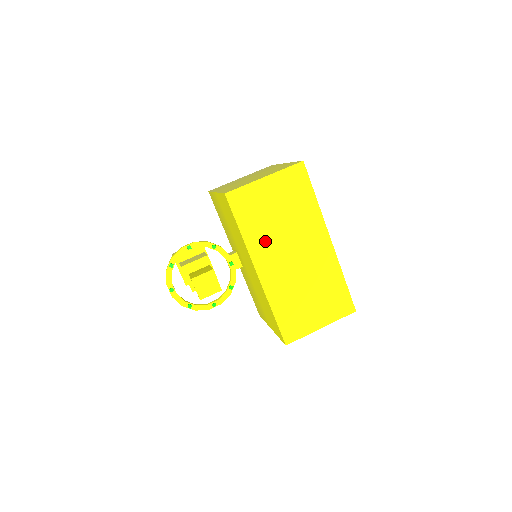
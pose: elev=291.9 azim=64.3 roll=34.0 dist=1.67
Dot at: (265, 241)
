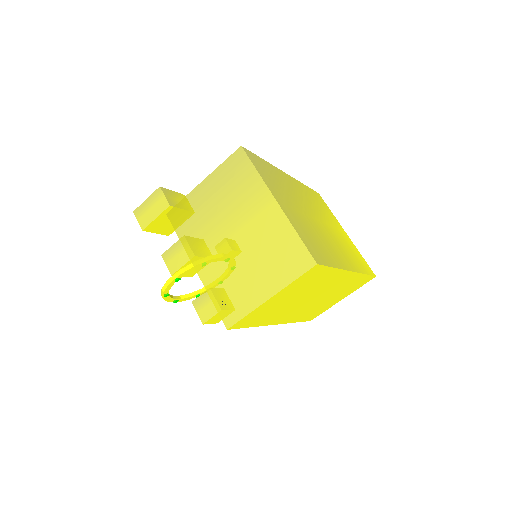
Dot at: (281, 313)
